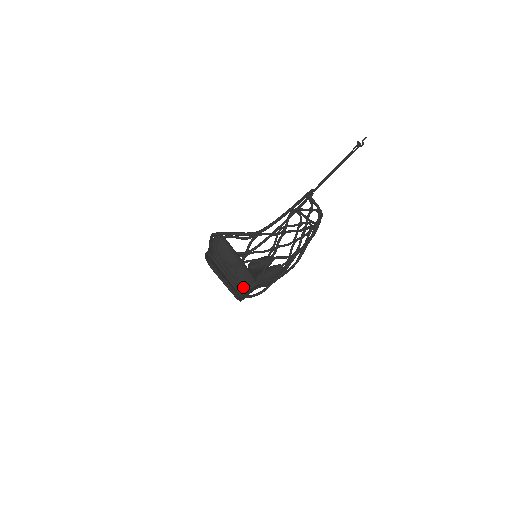
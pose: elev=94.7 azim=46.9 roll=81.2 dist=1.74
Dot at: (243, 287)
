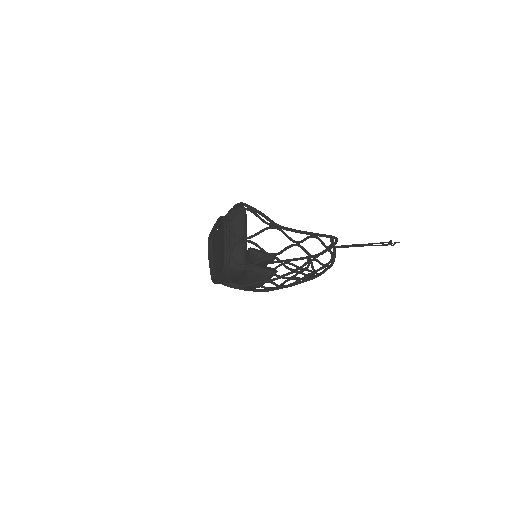
Dot at: (232, 263)
